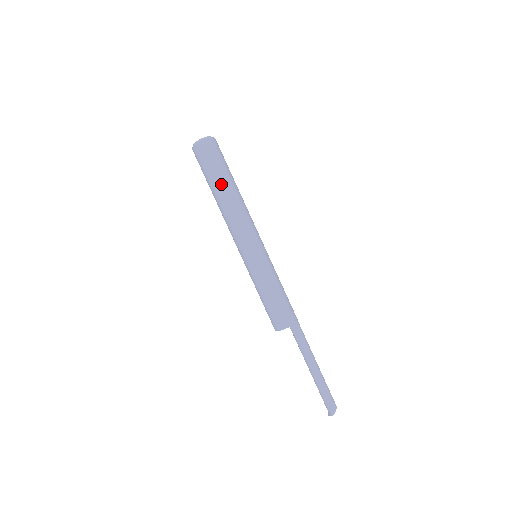
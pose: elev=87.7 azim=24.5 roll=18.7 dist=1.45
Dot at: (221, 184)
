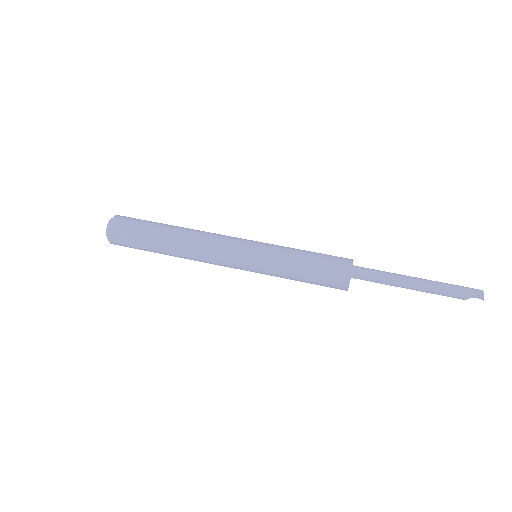
Dot at: (167, 224)
